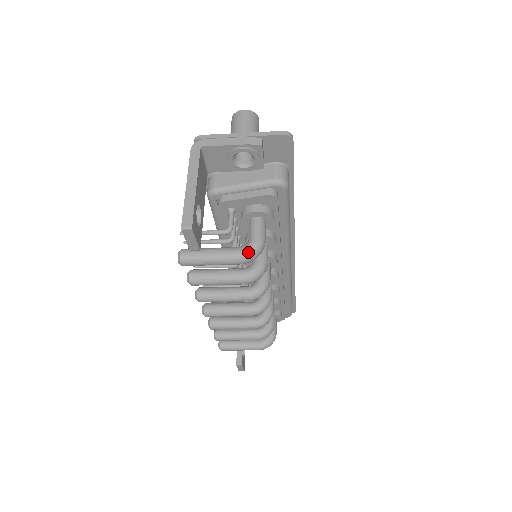
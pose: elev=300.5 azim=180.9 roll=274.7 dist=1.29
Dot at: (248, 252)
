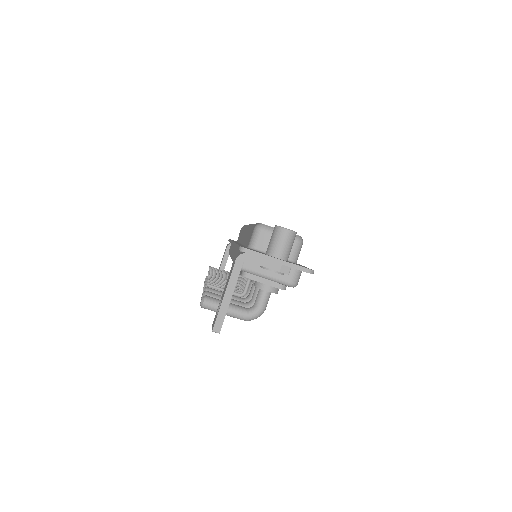
Dot at: (251, 318)
